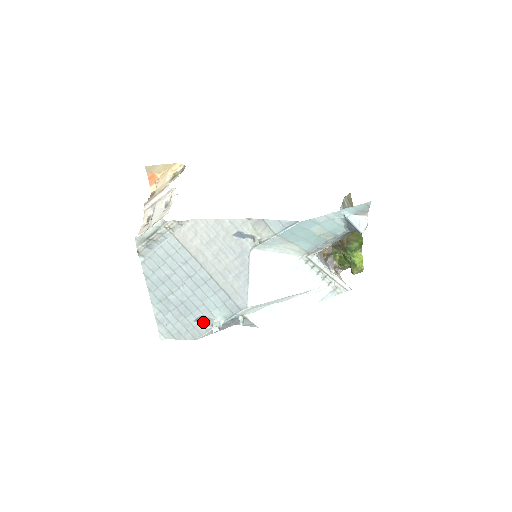
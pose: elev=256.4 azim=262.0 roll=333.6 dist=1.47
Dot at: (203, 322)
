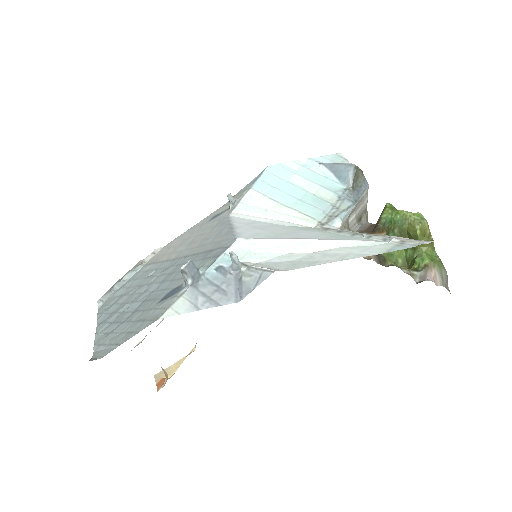
Dot at: (172, 295)
